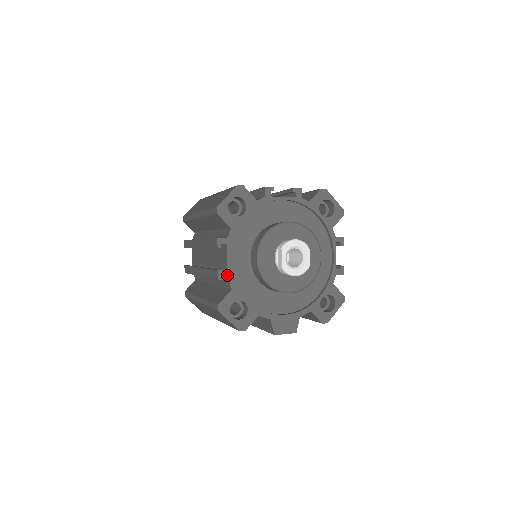
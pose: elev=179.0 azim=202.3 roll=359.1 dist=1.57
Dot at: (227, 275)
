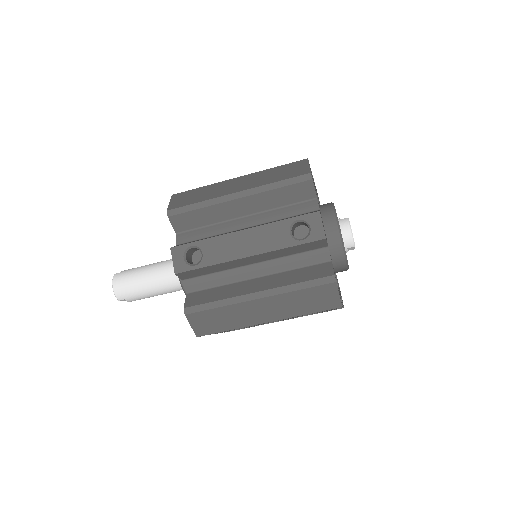
Dot at: occluded
